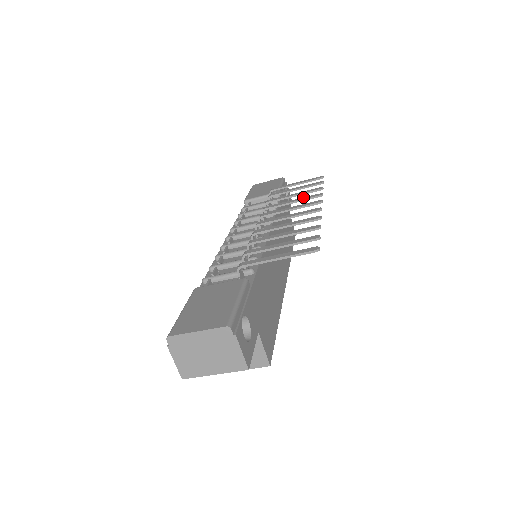
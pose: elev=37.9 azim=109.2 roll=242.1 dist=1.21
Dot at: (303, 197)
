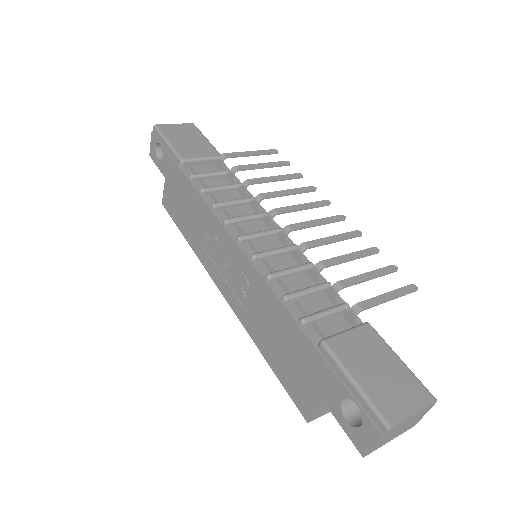
Dot at: (297, 188)
